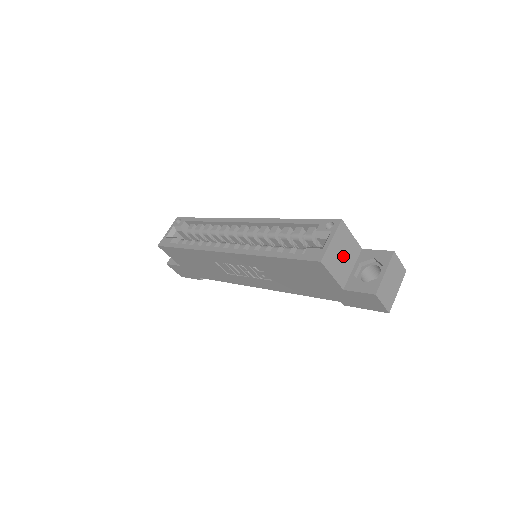
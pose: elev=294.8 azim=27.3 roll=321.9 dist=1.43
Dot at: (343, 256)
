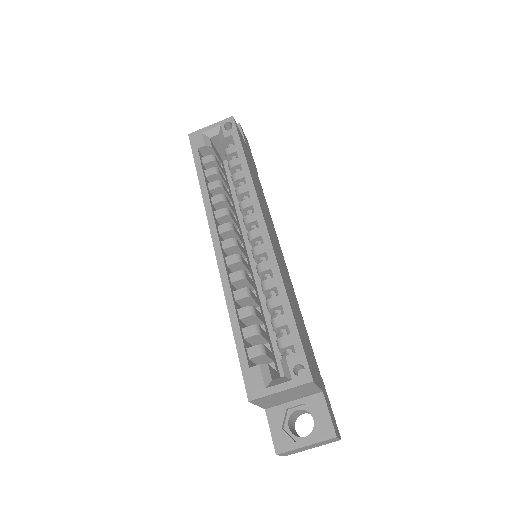
Dot at: (288, 396)
